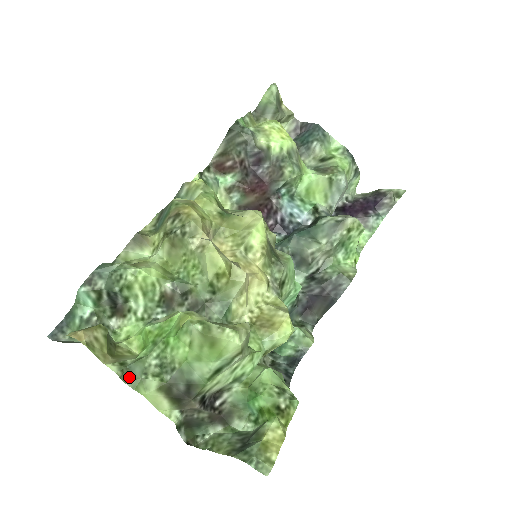
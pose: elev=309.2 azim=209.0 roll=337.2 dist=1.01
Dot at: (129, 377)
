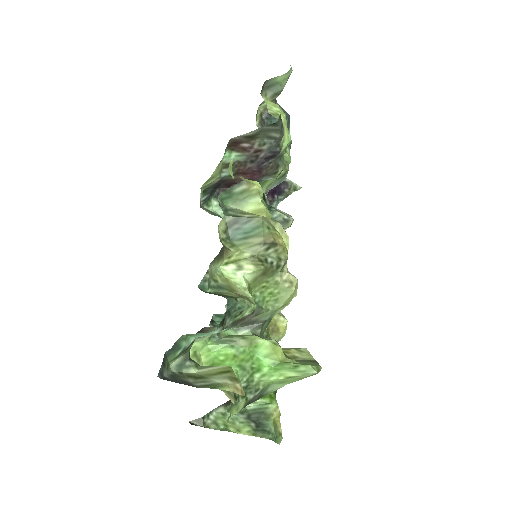
Dot at: (231, 404)
